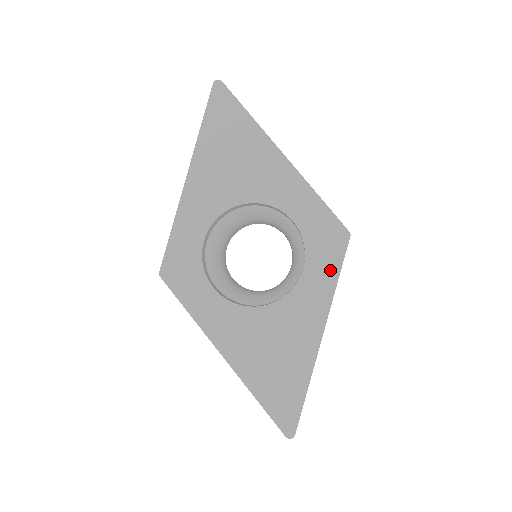
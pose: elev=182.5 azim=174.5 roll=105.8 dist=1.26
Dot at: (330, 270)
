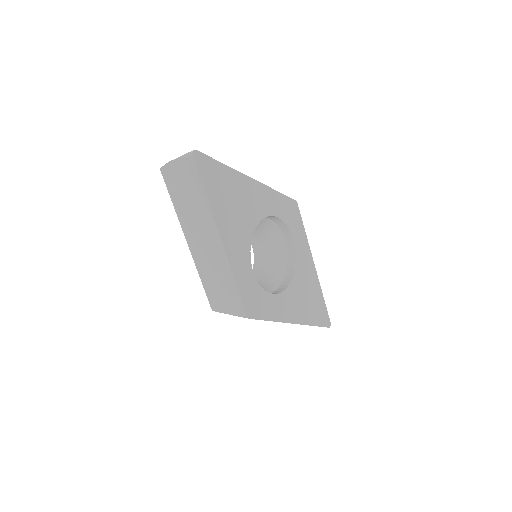
Dot at: (301, 229)
